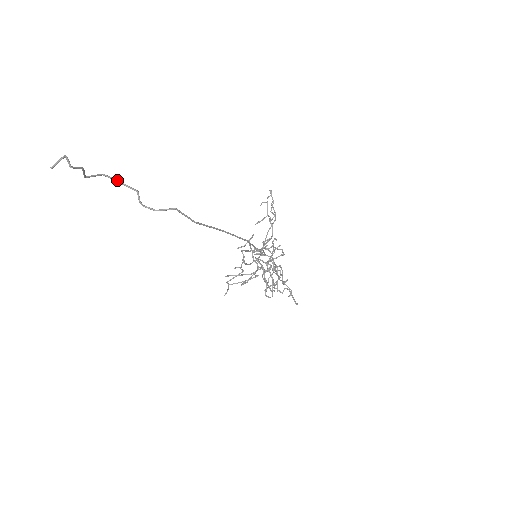
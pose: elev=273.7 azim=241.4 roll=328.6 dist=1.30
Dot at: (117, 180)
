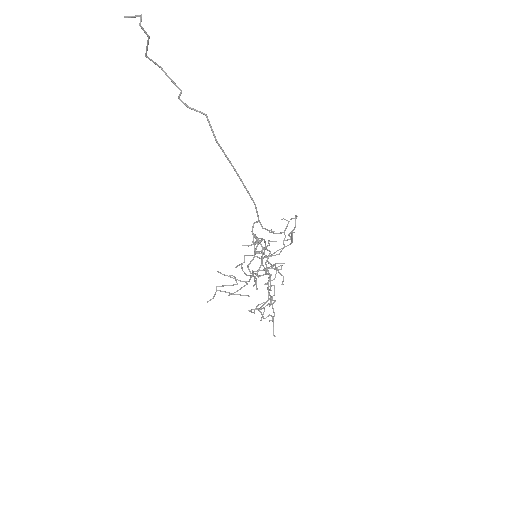
Dot at: occluded
